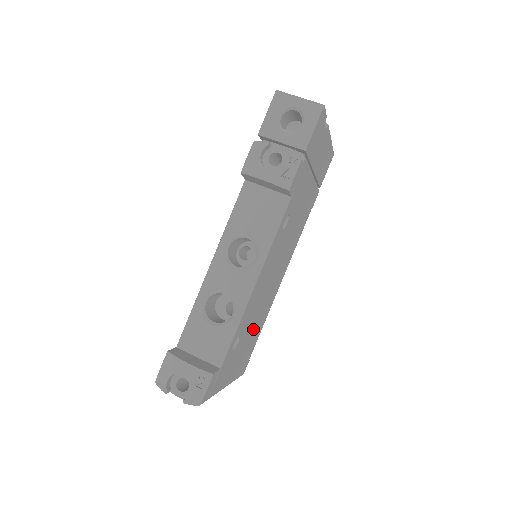
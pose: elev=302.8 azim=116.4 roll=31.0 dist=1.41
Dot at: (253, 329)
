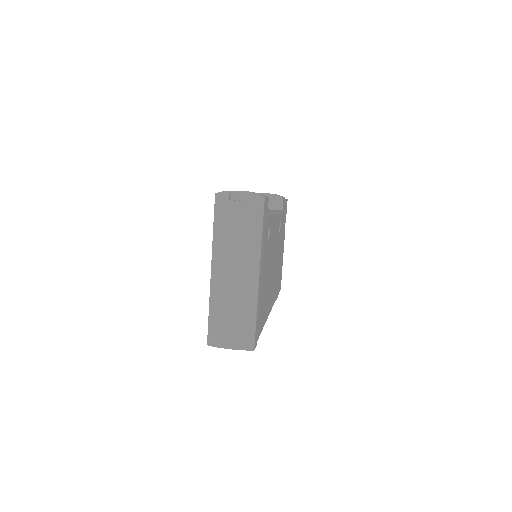
Dot at: (266, 284)
